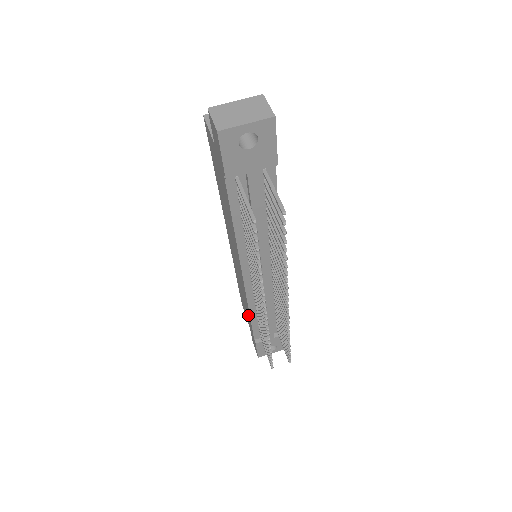
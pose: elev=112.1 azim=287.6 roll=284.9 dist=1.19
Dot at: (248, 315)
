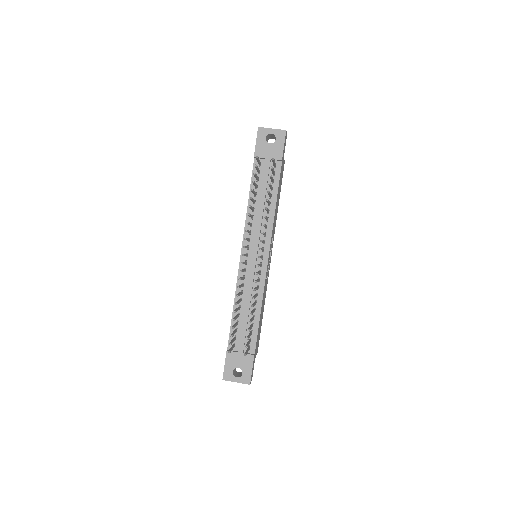
Dot at: occluded
